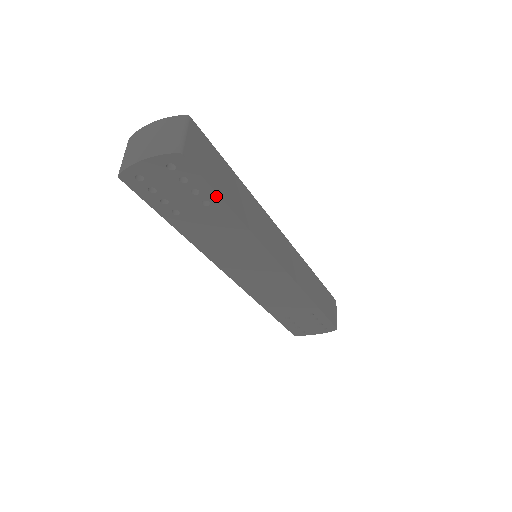
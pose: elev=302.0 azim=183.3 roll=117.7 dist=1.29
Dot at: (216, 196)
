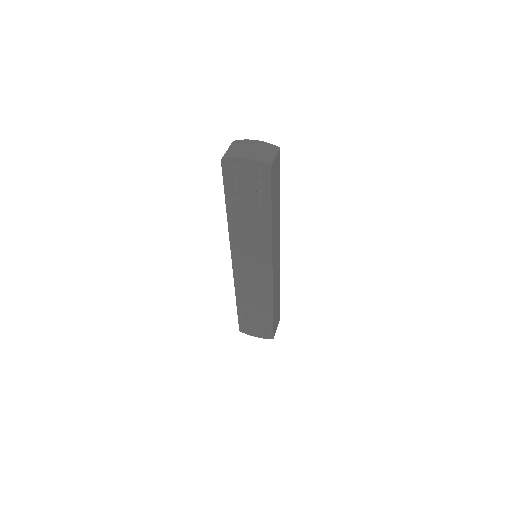
Dot at: (269, 202)
